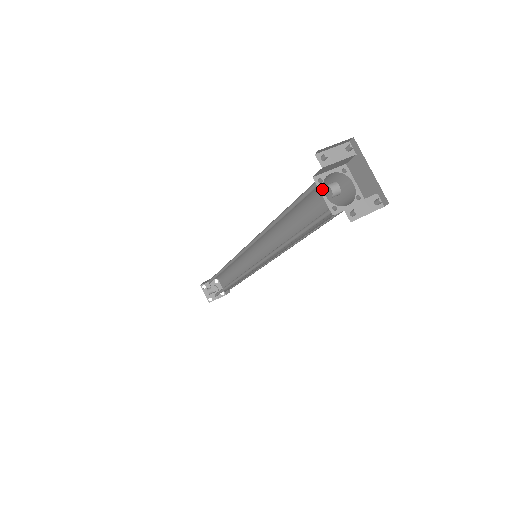
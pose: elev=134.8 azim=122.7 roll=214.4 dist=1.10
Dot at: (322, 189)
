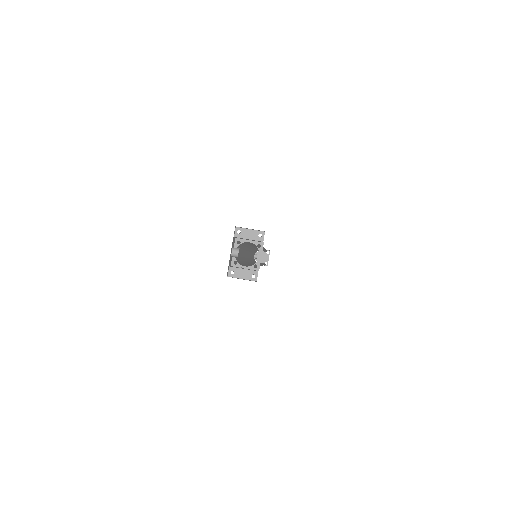
Dot at: occluded
